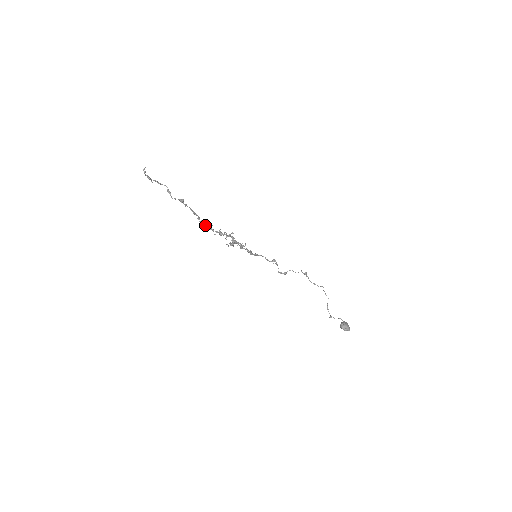
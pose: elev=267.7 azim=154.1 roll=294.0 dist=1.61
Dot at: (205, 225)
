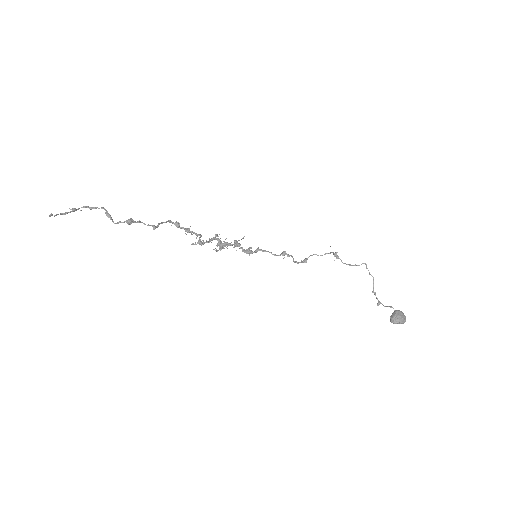
Dot at: (181, 227)
